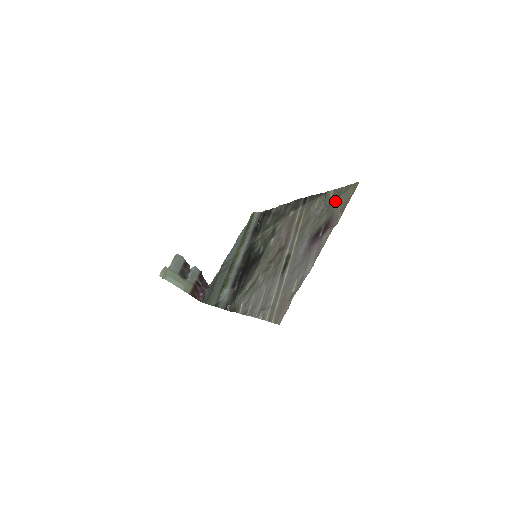
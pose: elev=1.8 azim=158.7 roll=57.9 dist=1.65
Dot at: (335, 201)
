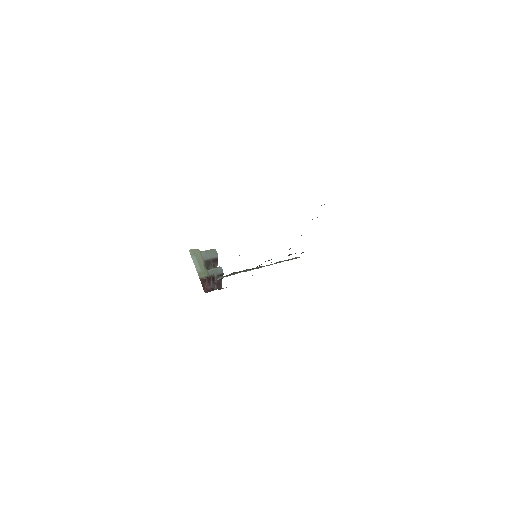
Dot at: occluded
